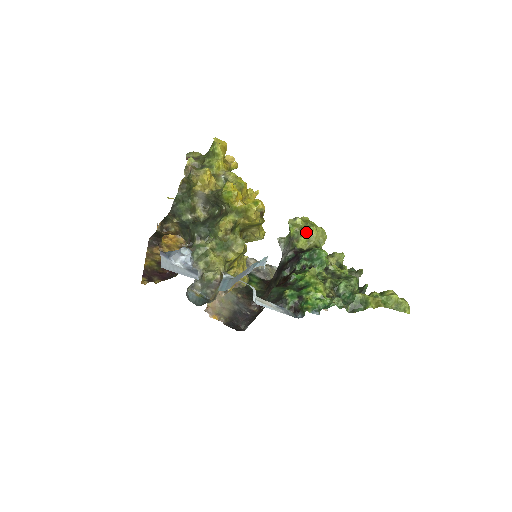
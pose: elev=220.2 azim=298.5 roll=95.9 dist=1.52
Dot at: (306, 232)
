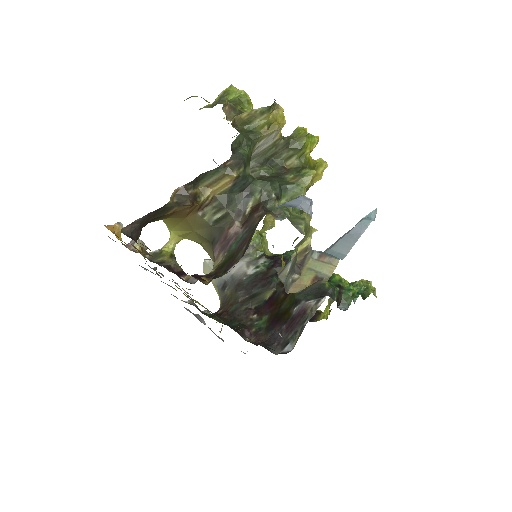
Dot at: occluded
